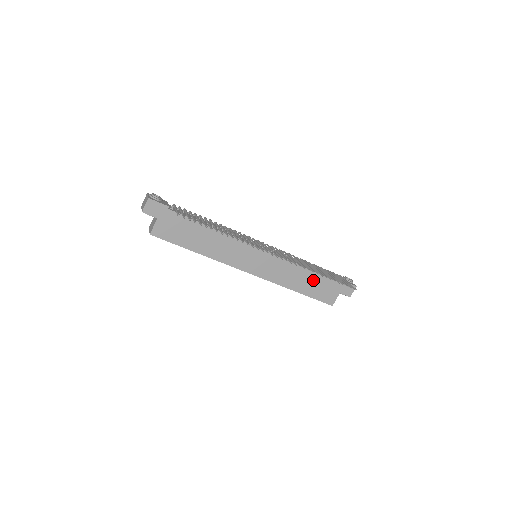
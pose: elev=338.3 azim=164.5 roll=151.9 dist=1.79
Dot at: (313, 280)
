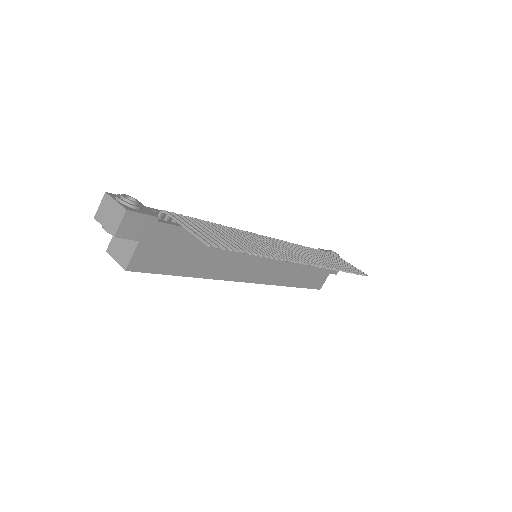
Dot at: (310, 268)
